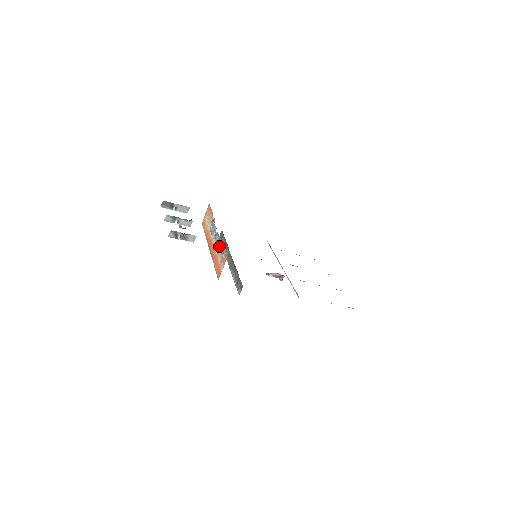
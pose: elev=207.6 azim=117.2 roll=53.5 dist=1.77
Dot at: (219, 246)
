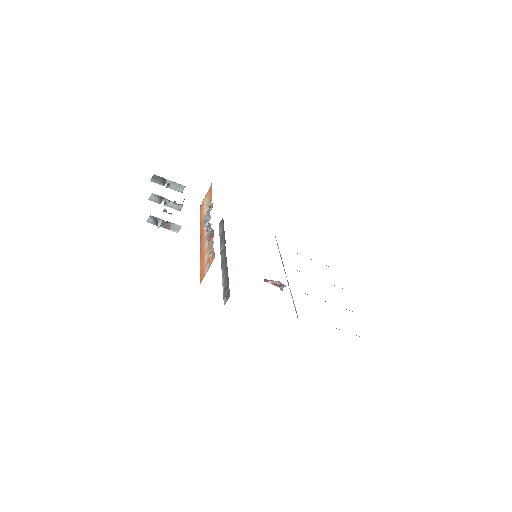
Dot at: (209, 241)
